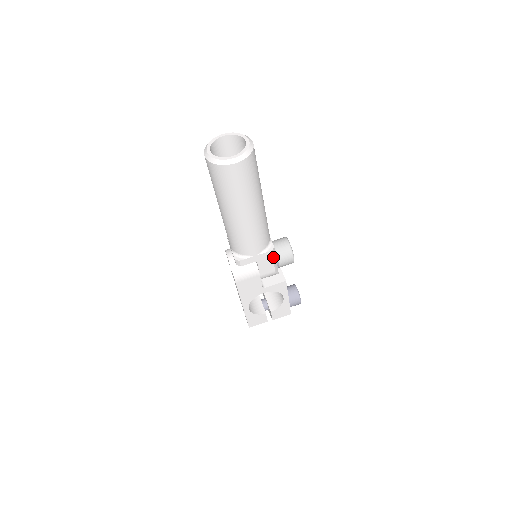
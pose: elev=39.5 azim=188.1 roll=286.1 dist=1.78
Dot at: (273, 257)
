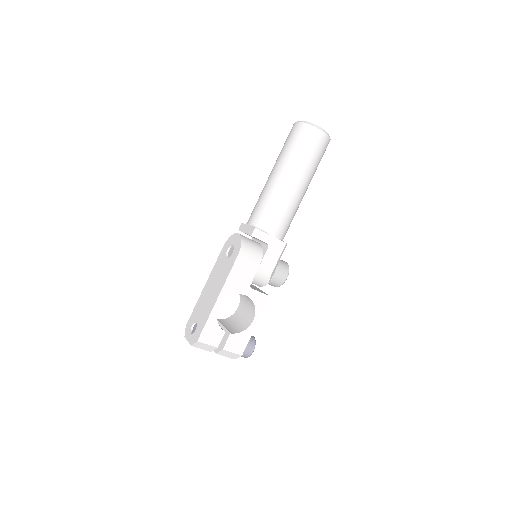
Dot at: (281, 253)
